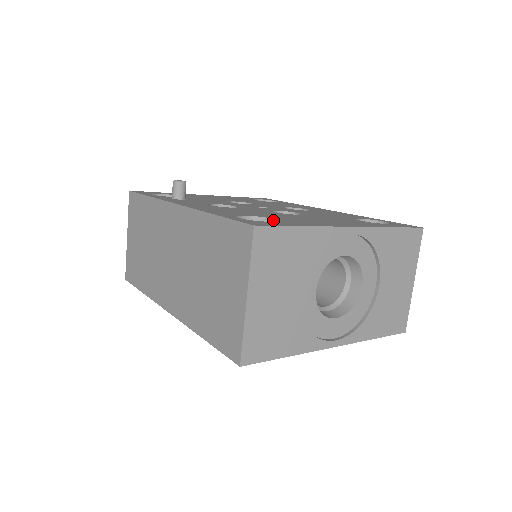
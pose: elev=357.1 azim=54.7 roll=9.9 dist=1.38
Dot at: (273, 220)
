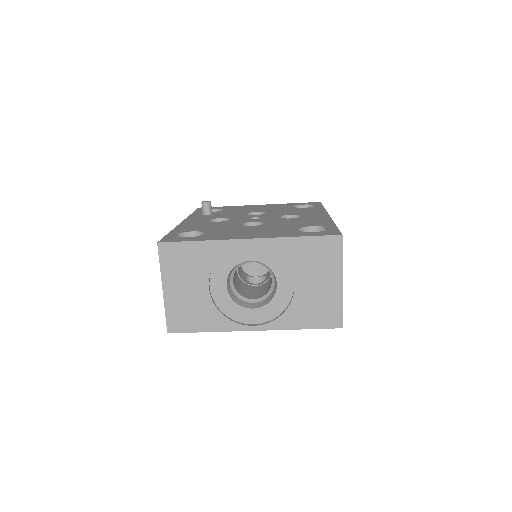
Dot at: (204, 234)
